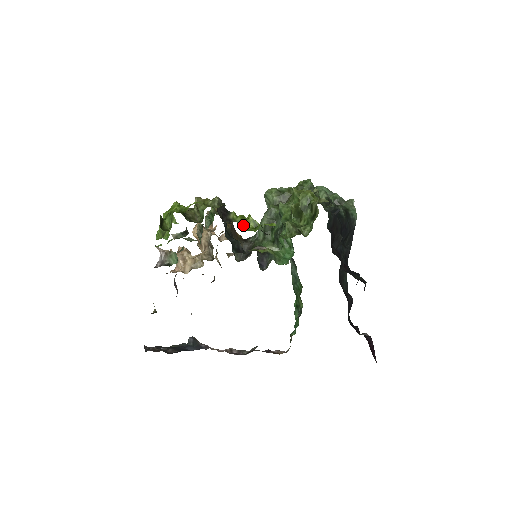
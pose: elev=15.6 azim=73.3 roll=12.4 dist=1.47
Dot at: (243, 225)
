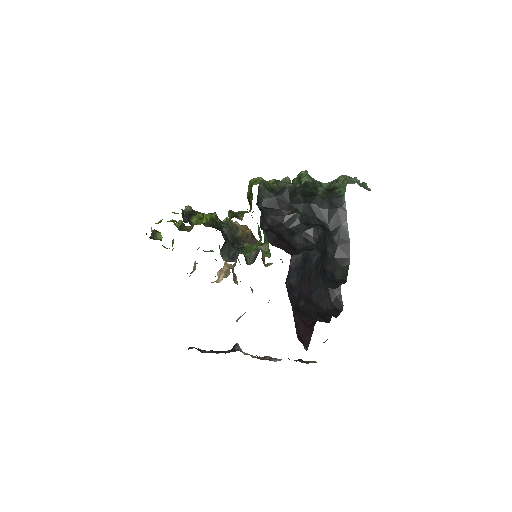
Dot at: (197, 222)
